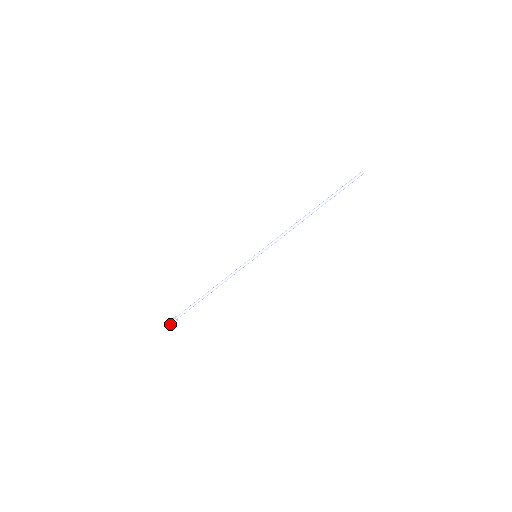
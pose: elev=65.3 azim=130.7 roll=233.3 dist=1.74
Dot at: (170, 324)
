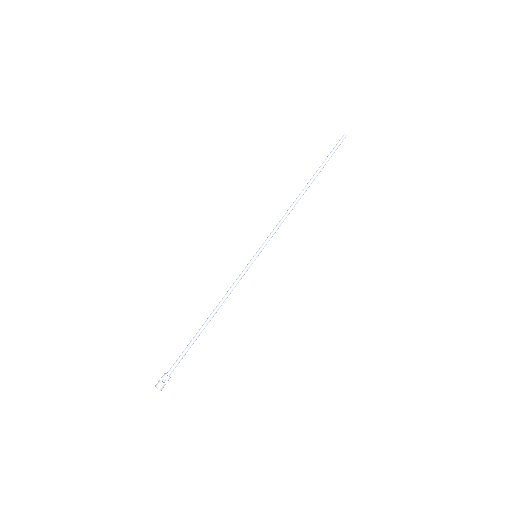
Dot at: (158, 384)
